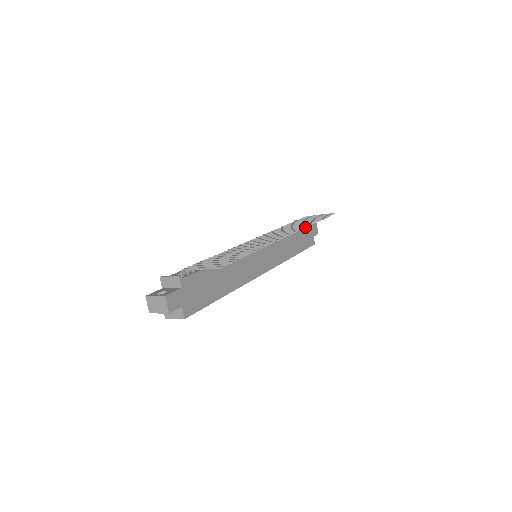
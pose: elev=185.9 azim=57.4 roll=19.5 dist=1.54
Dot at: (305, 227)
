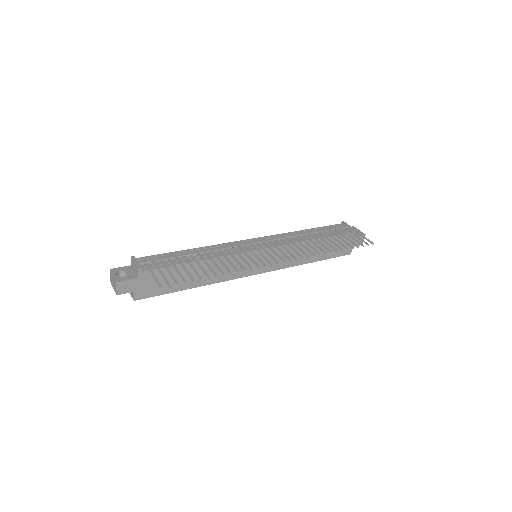
Dot at: (313, 255)
